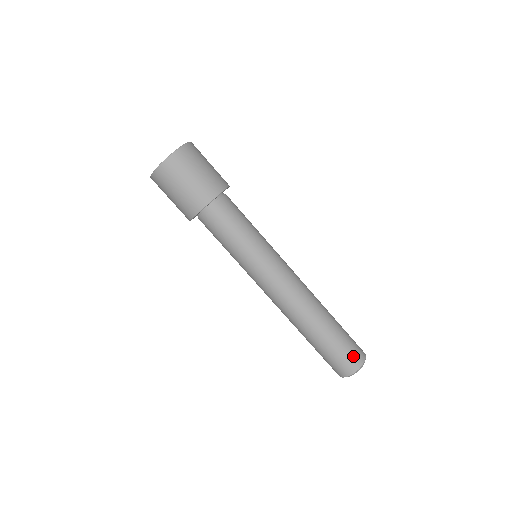
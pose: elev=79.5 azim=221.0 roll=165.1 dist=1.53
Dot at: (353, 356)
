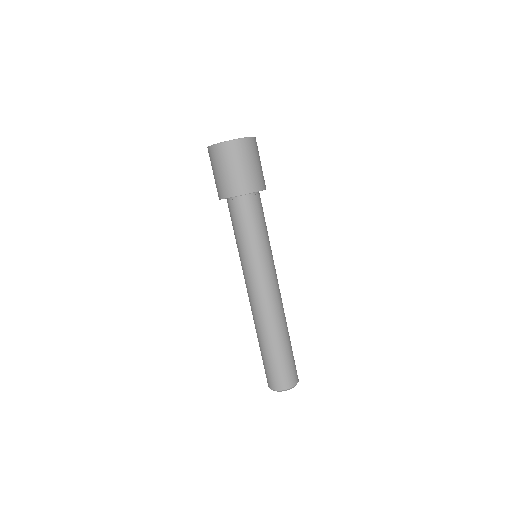
Dot at: (277, 379)
